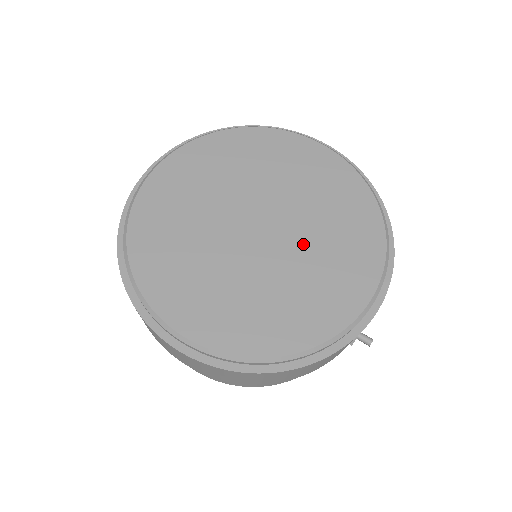
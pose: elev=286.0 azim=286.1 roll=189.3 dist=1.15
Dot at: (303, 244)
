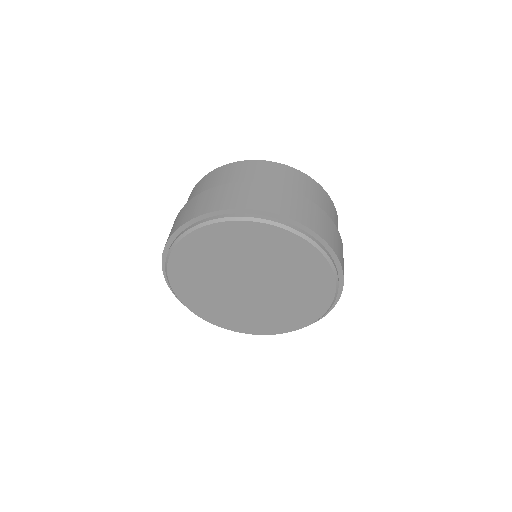
Dot at: (275, 299)
